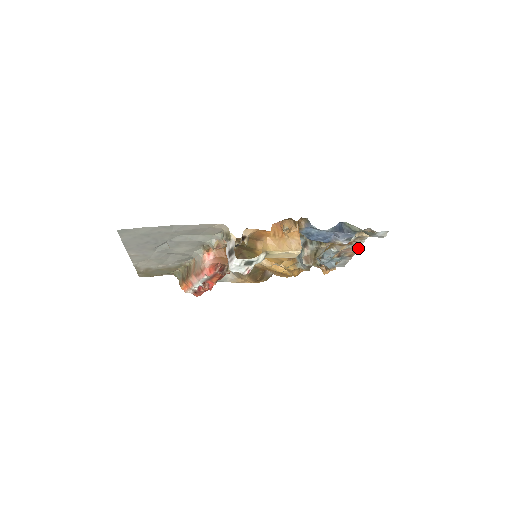
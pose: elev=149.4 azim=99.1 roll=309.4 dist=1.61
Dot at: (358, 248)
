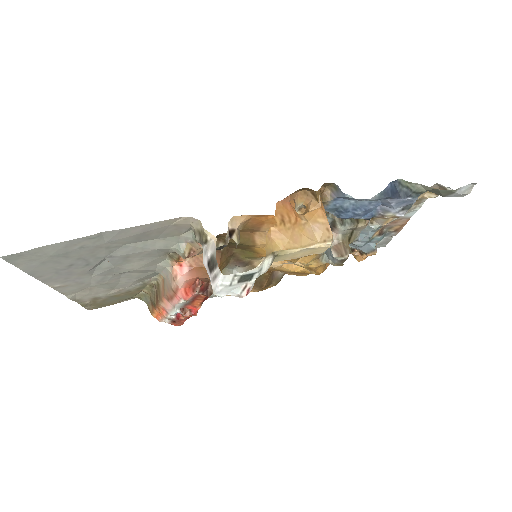
Dot at: (409, 217)
